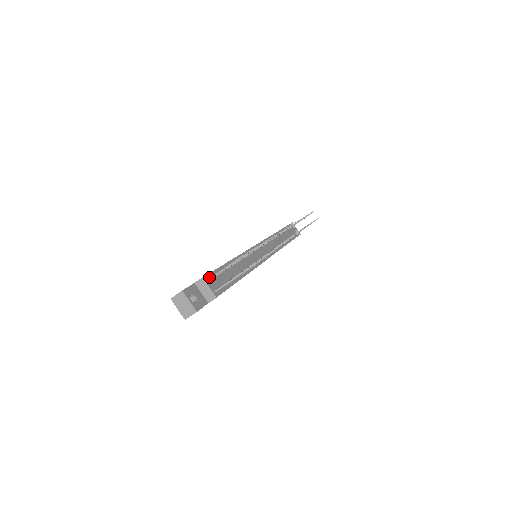
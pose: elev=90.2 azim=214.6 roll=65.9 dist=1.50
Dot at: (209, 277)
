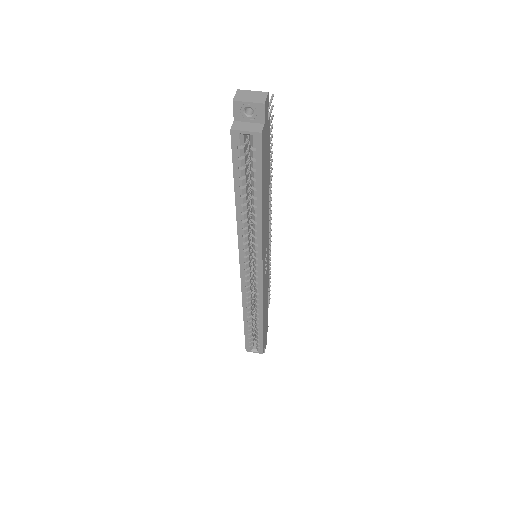
Dot at: occluded
